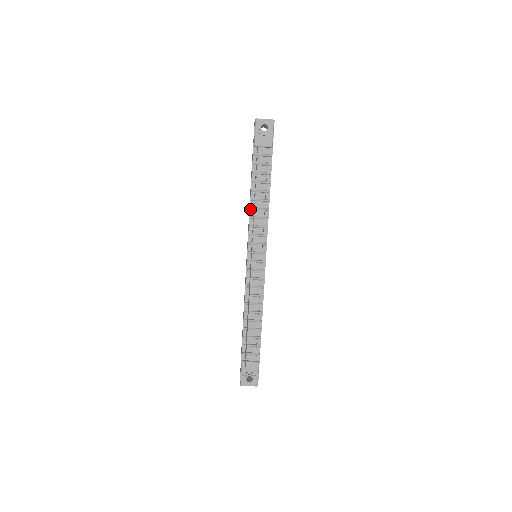
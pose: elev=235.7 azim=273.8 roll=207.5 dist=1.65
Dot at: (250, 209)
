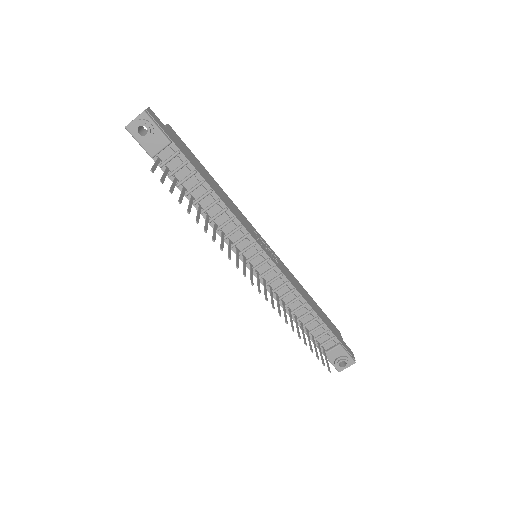
Dot at: occluded
